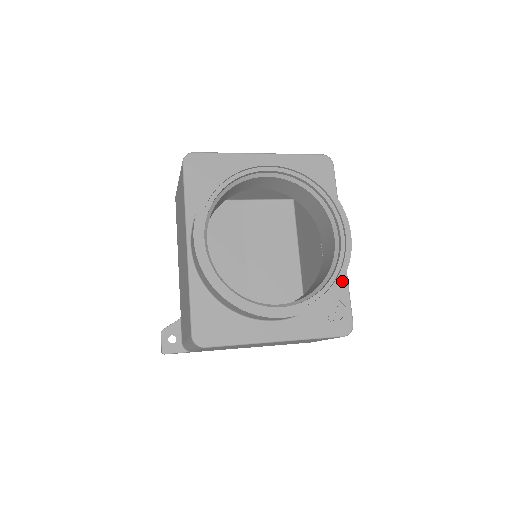
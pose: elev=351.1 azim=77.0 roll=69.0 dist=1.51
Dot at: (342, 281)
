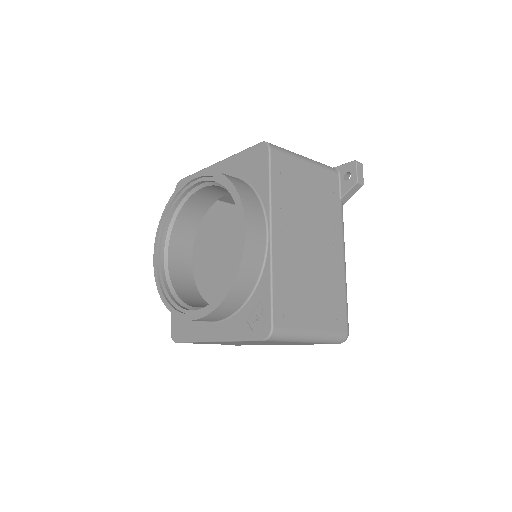
Dot at: (266, 279)
